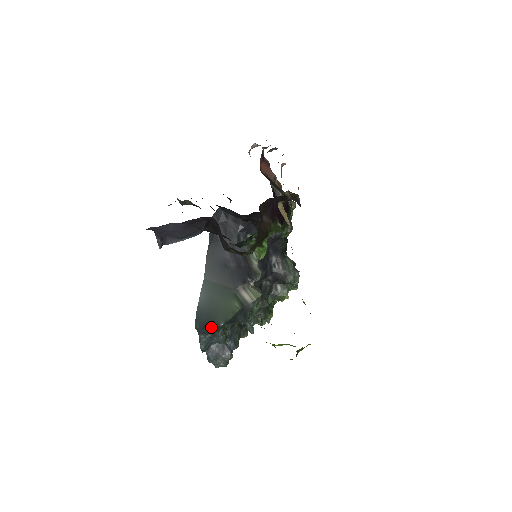
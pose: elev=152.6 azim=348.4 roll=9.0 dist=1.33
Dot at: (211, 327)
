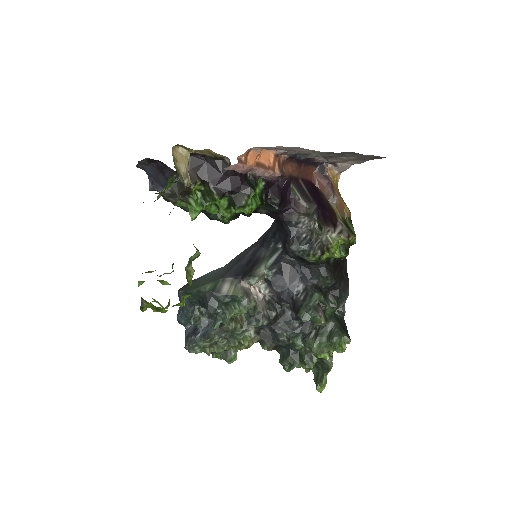
Dot at: (182, 295)
